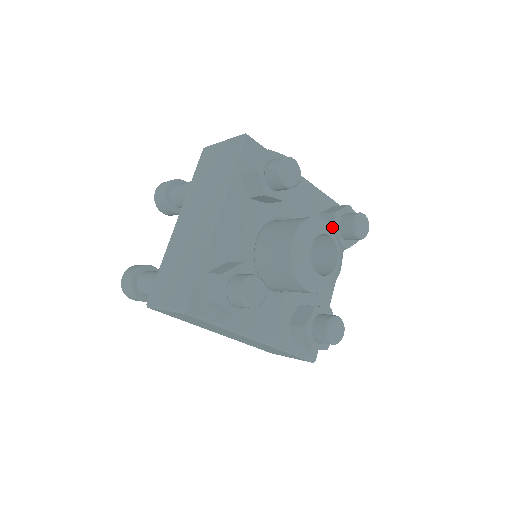
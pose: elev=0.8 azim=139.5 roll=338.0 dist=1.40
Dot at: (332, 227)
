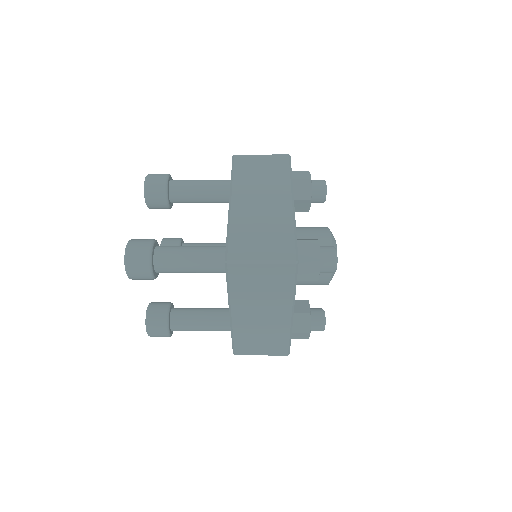
Dot at: occluded
